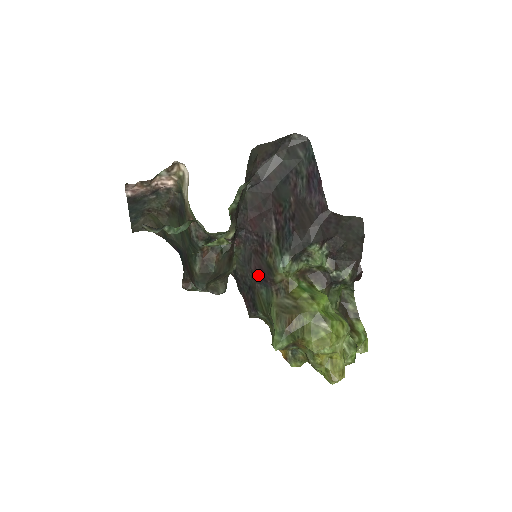
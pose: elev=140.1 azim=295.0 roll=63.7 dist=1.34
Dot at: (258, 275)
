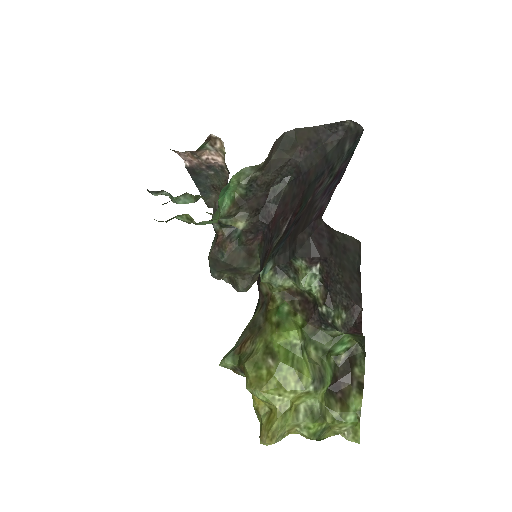
Dot at: (257, 280)
